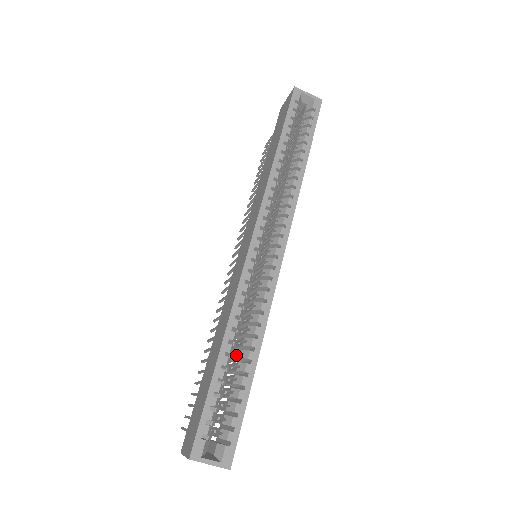
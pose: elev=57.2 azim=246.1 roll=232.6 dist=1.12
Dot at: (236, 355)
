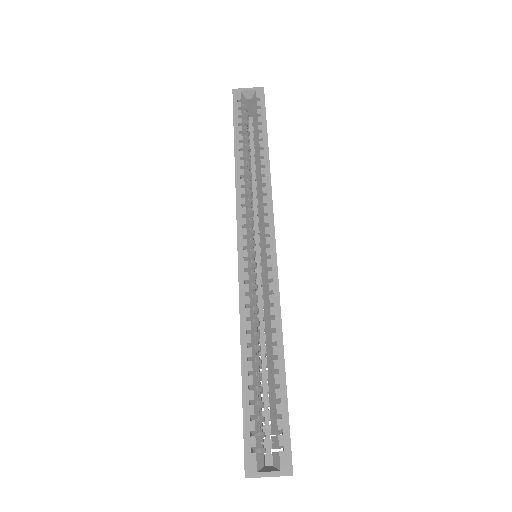
Dot at: occluded
